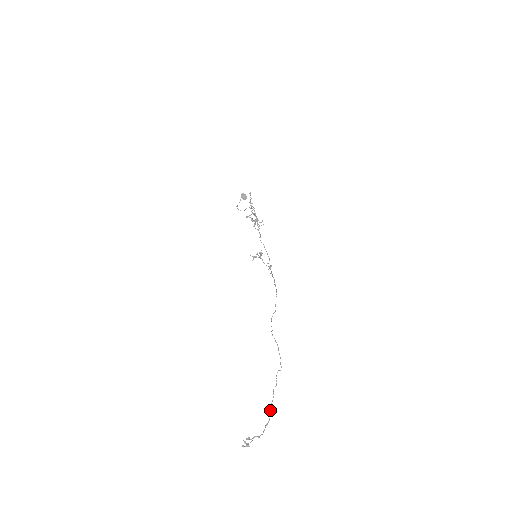
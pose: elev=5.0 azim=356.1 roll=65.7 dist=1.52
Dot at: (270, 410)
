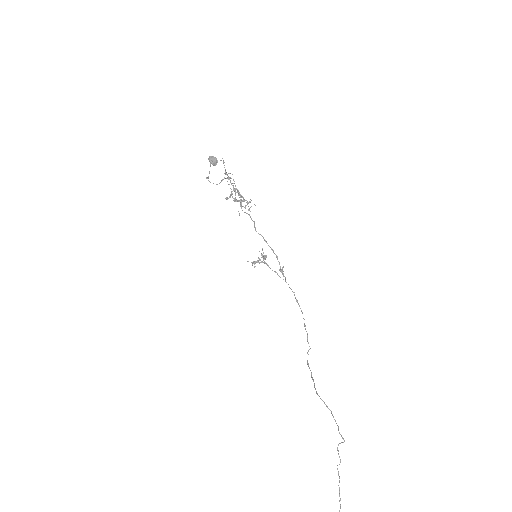
Dot at: occluded
